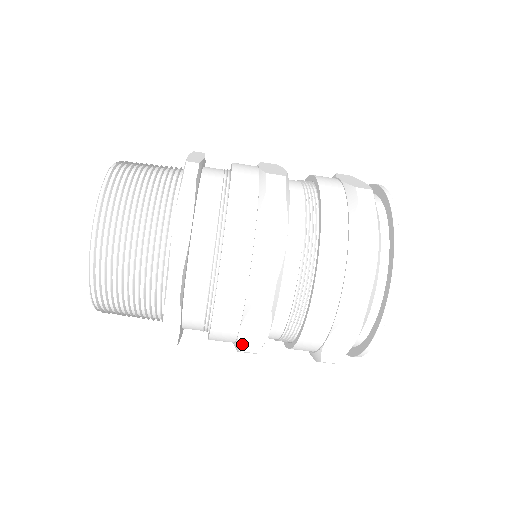
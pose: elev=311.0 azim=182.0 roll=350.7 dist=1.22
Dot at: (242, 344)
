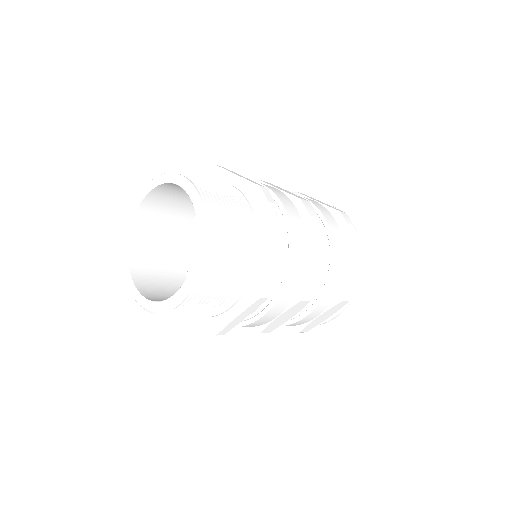
Dot at: (268, 327)
